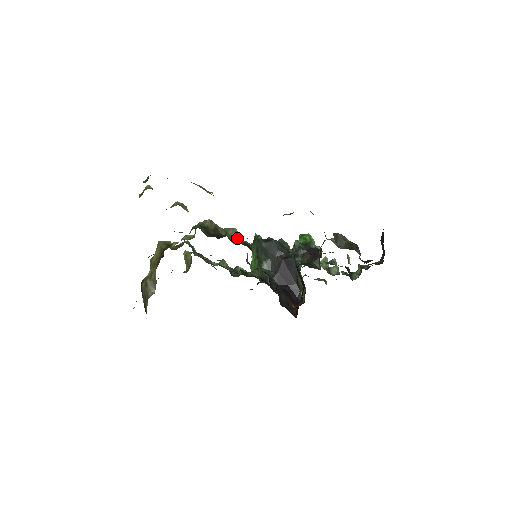
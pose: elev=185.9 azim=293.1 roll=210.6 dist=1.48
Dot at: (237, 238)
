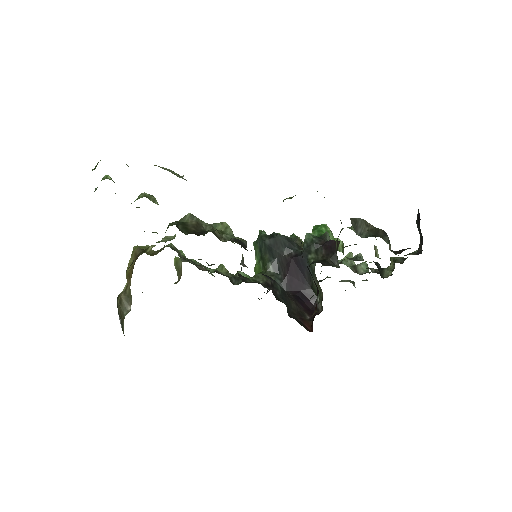
Dot at: (223, 233)
